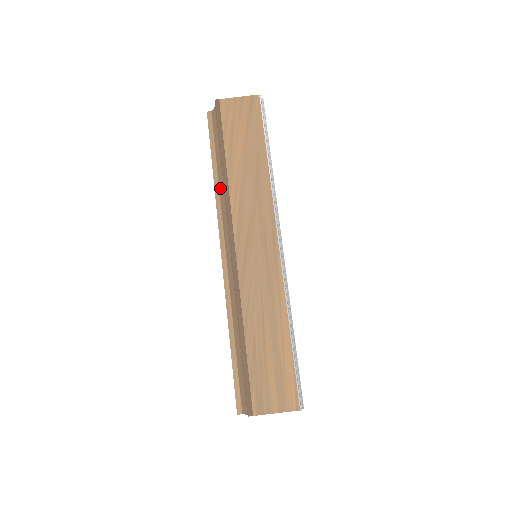
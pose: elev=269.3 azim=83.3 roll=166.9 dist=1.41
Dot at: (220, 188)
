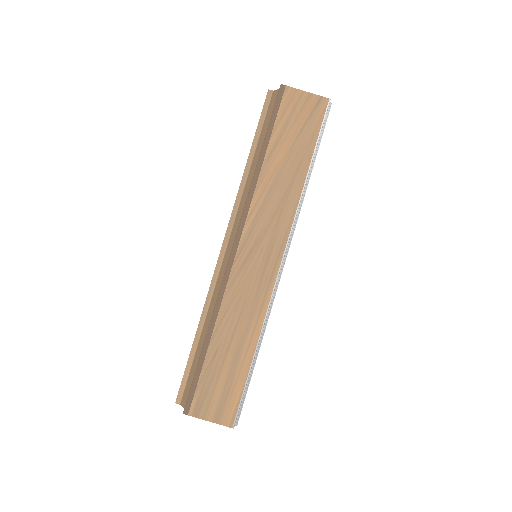
Dot at: (248, 180)
